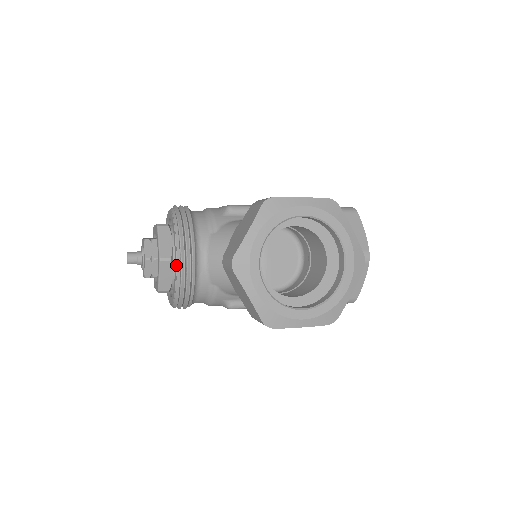
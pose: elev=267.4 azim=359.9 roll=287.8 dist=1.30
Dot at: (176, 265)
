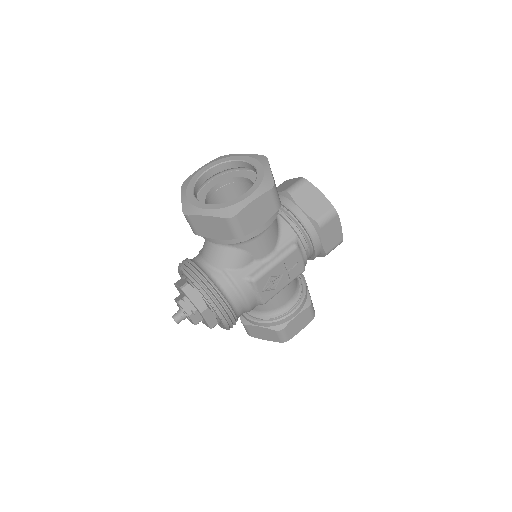
Dot at: (189, 278)
